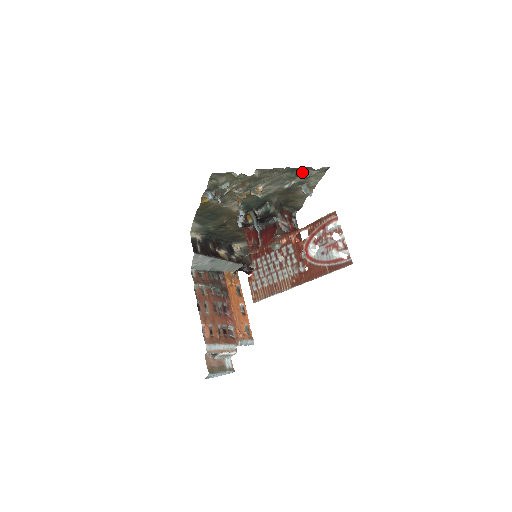
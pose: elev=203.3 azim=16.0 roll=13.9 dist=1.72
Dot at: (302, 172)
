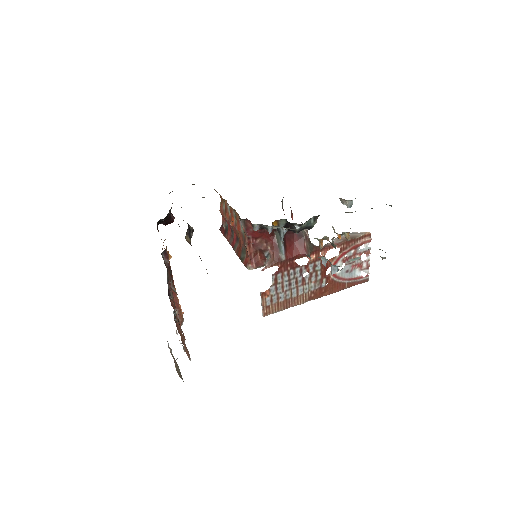
Dot at: occluded
